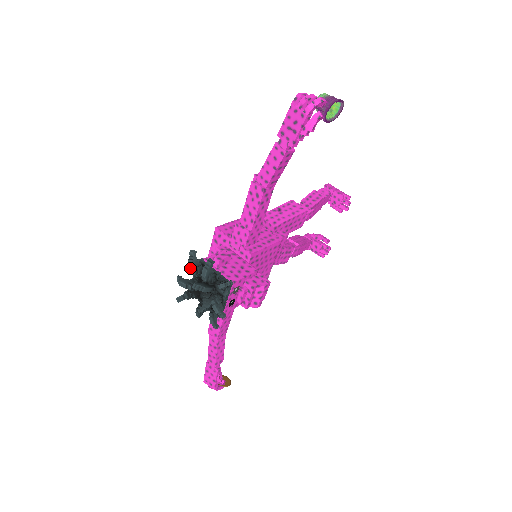
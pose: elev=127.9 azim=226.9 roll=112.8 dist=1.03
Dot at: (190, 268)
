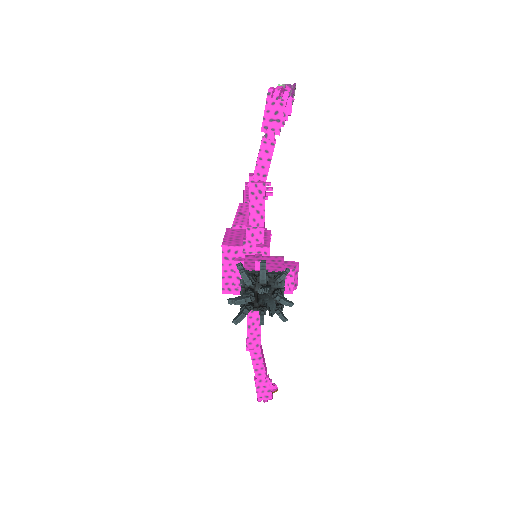
Dot at: (245, 280)
